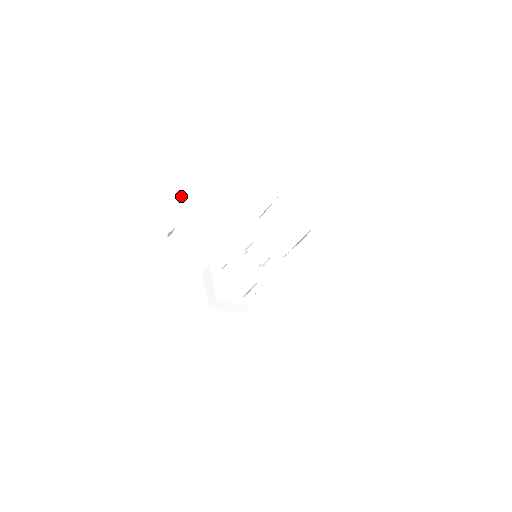
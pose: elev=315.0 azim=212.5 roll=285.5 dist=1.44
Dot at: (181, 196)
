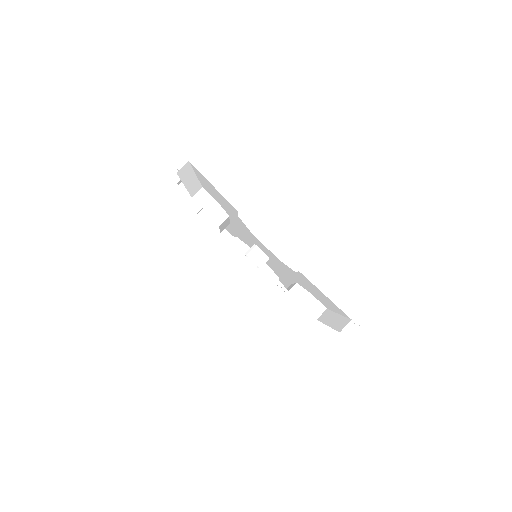
Dot at: (198, 181)
